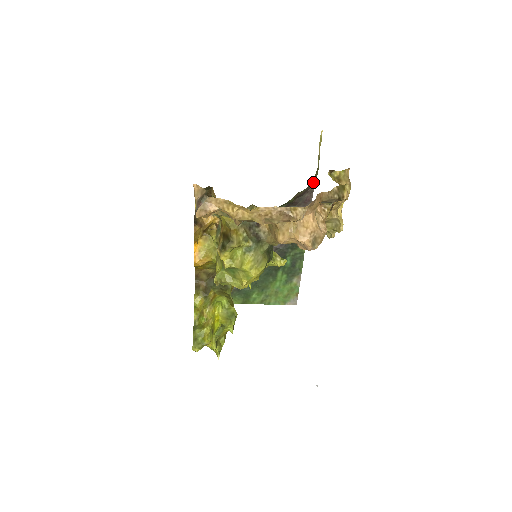
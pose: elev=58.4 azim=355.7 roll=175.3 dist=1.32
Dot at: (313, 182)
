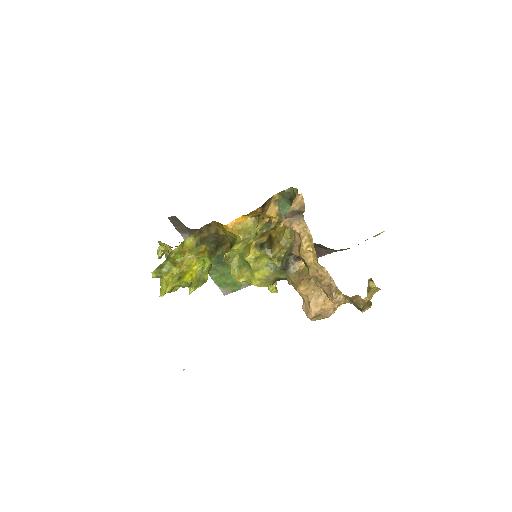
Dot at: (338, 250)
